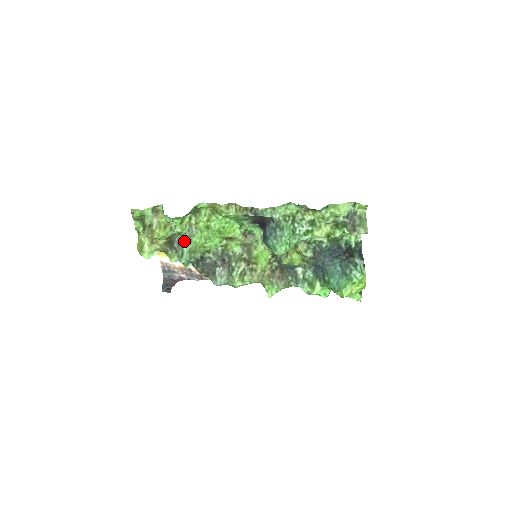
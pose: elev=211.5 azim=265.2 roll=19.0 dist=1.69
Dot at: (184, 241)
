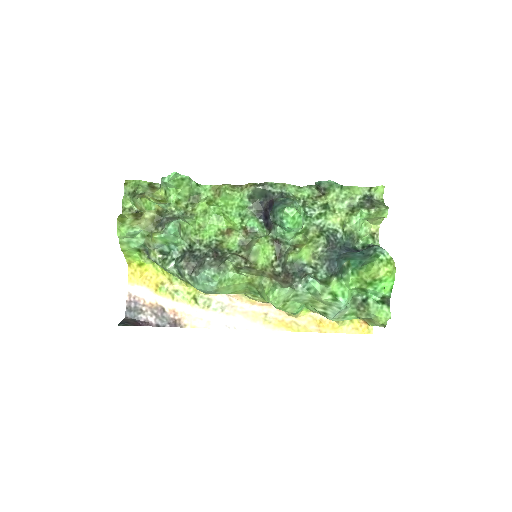
Dot at: (175, 218)
